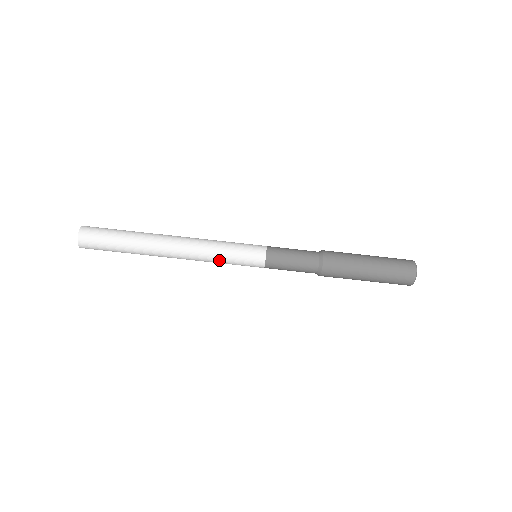
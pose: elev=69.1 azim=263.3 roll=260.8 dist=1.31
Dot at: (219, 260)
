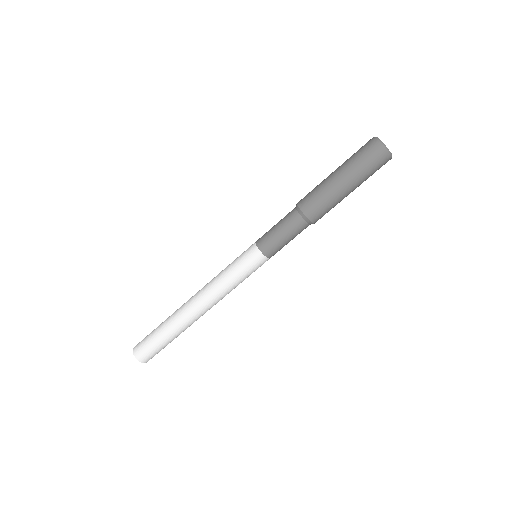
Dot at: (229, 282)
